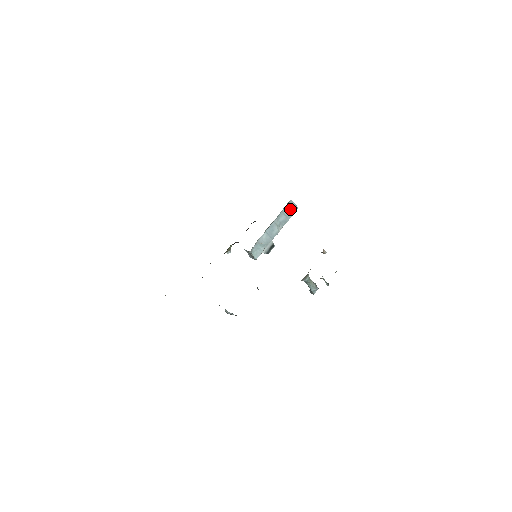
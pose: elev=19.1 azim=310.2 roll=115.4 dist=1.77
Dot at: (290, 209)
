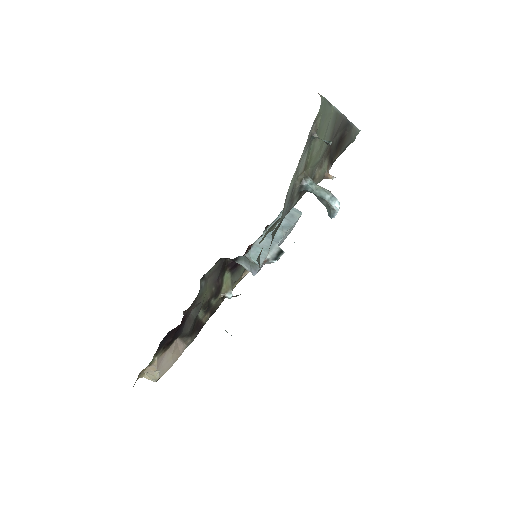
Dot at: (291, 214)
